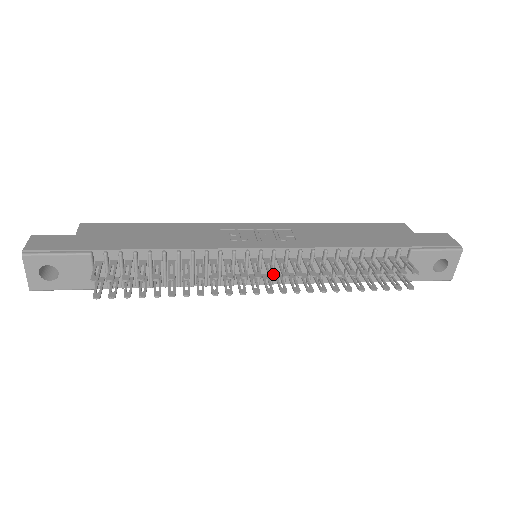
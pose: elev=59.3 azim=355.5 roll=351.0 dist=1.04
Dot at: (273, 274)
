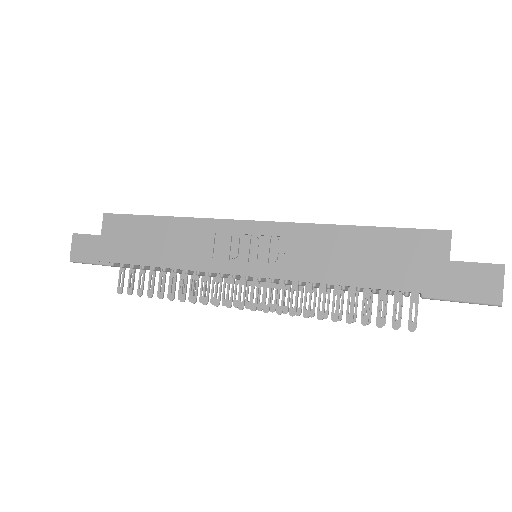
Dot at: (254, 307)
